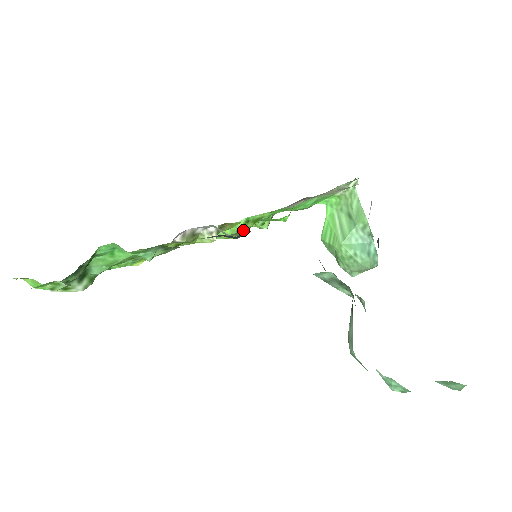
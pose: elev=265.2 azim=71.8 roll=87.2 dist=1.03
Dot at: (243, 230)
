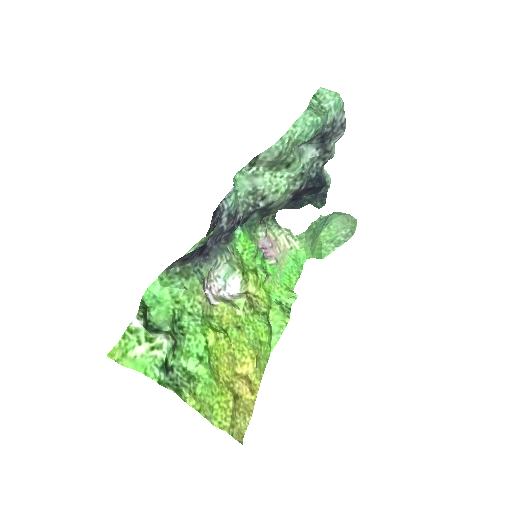
Dot at: (288, 312)
